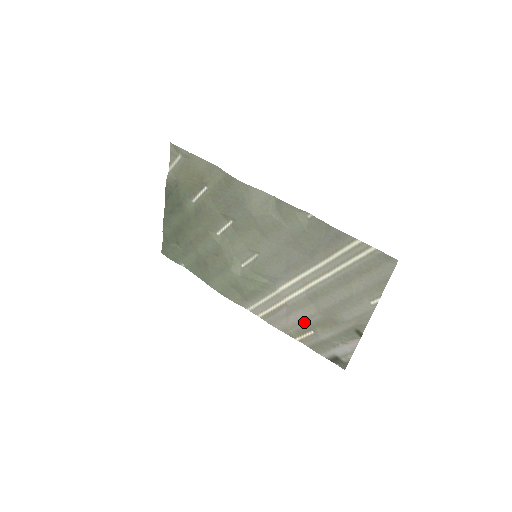
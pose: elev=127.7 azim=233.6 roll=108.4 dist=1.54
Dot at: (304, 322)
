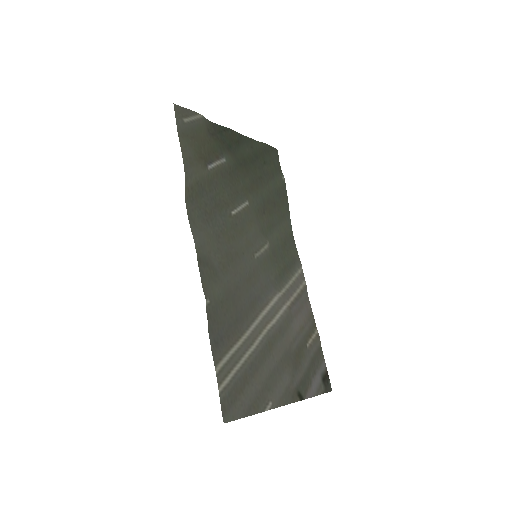
Dot at: (301, 333)
